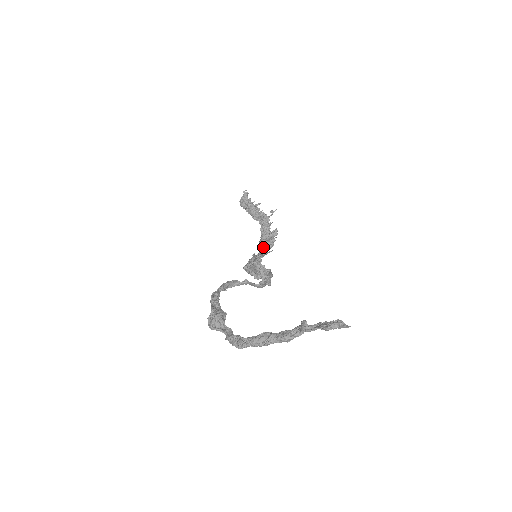
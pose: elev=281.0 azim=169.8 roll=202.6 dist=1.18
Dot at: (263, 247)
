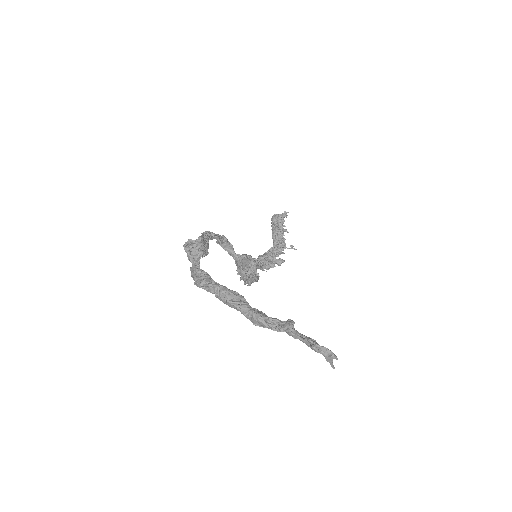
Dot at: (260, 261)
